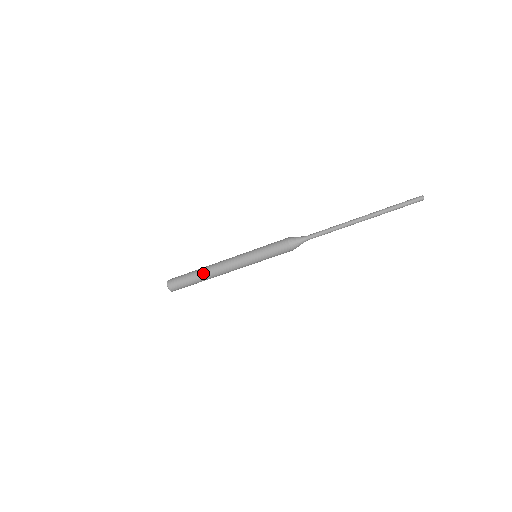
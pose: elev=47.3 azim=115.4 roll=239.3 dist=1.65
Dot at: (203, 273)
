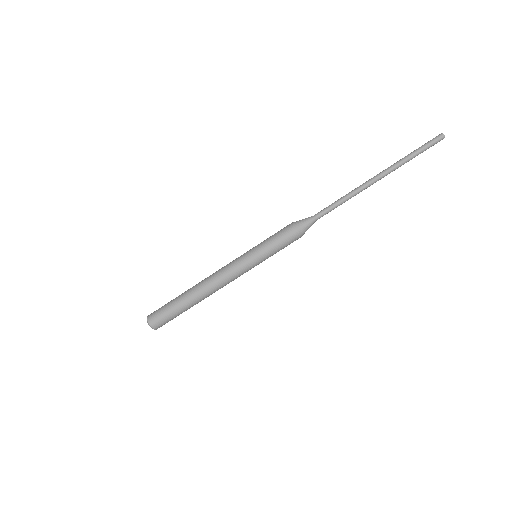
Dot at: (195, 297)
